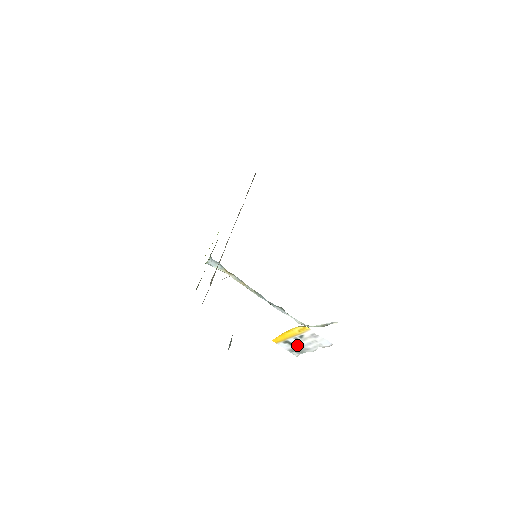
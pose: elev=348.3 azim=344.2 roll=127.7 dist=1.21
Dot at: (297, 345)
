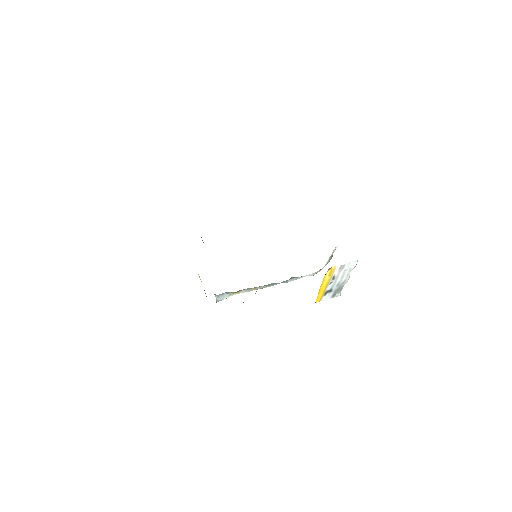
Dot at: (335, 287)
